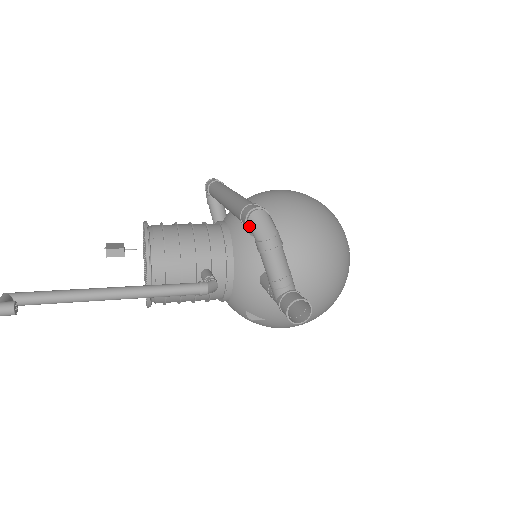
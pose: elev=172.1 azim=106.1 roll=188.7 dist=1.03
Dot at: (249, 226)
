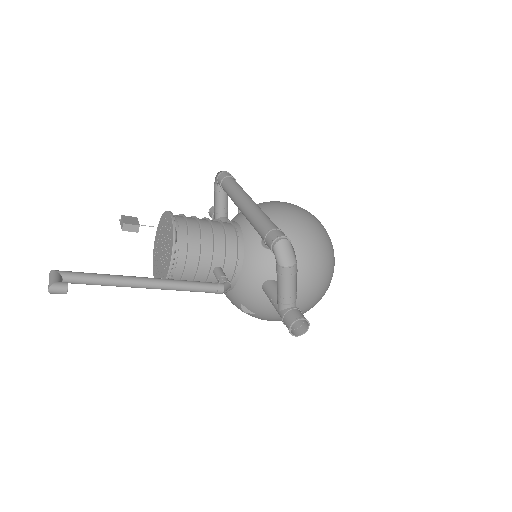
Dot at: (274, 251)
